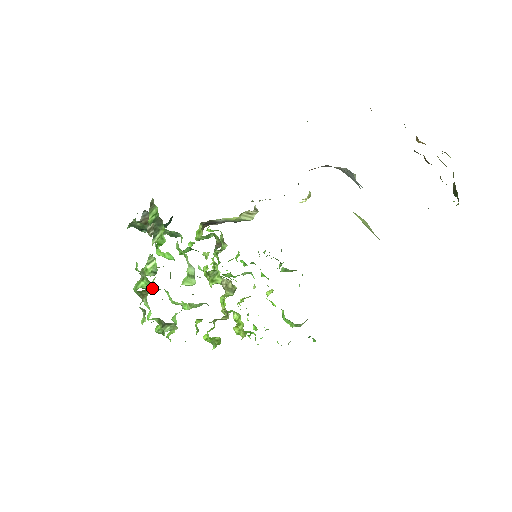
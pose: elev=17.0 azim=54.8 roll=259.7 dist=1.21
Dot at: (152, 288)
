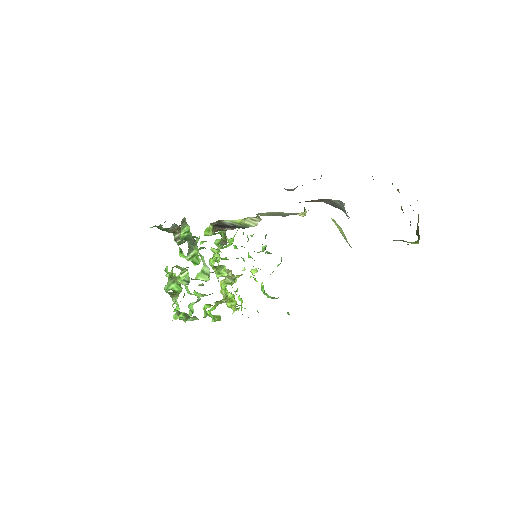
Dot at: occluded
